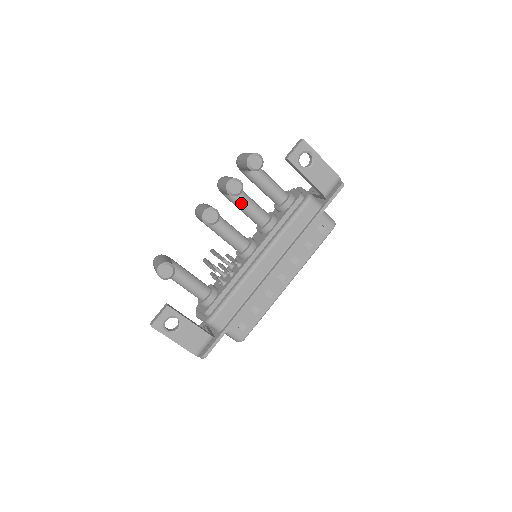
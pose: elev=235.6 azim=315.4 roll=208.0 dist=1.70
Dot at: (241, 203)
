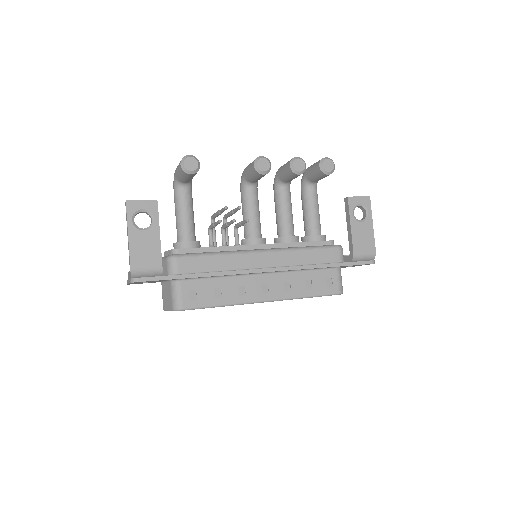
Dot at: (283, 201)
